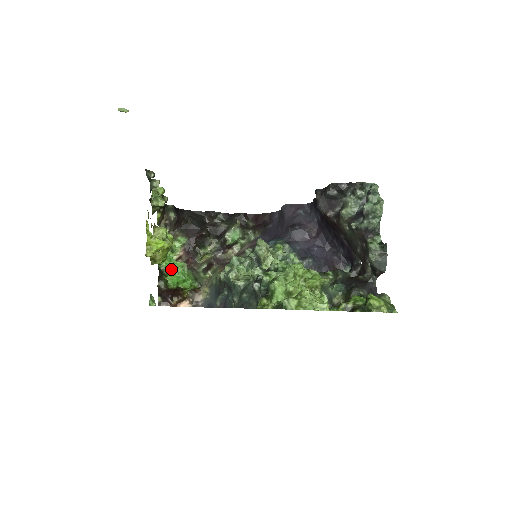
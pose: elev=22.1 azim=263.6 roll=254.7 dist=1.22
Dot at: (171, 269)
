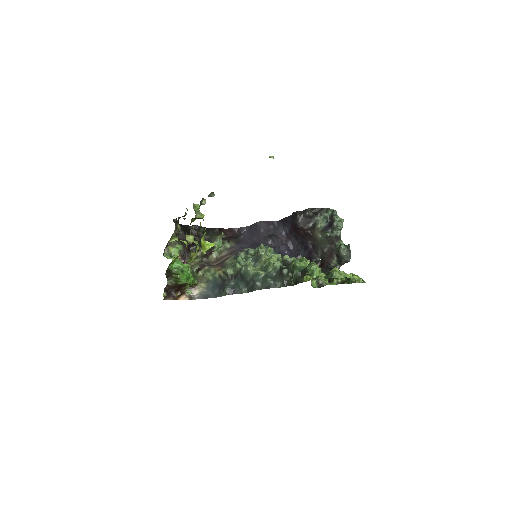
Dot at: (179, 269)
